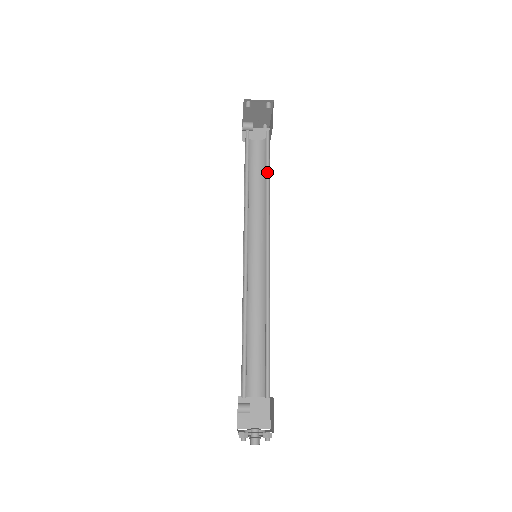
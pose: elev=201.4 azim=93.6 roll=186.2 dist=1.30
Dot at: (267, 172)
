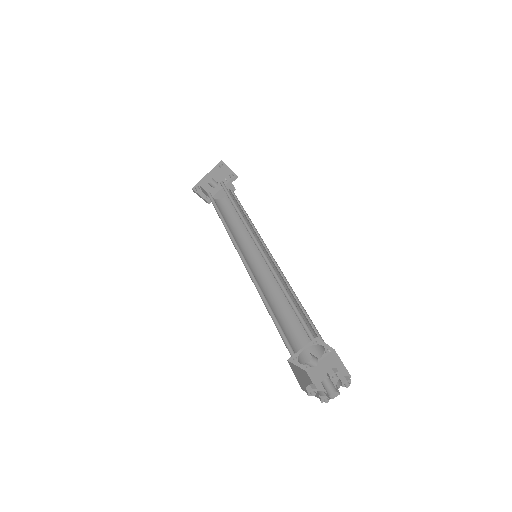
Dot at: (241, 211)
